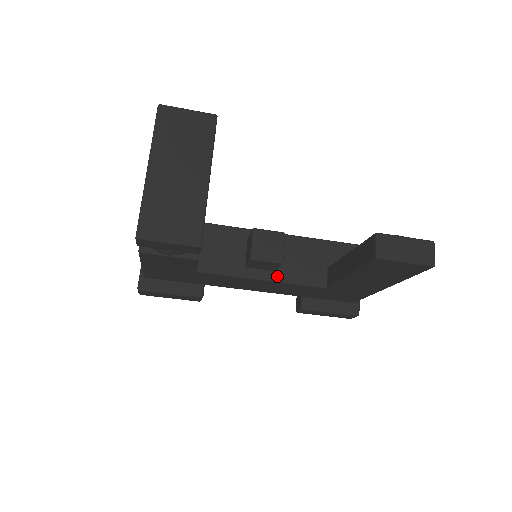
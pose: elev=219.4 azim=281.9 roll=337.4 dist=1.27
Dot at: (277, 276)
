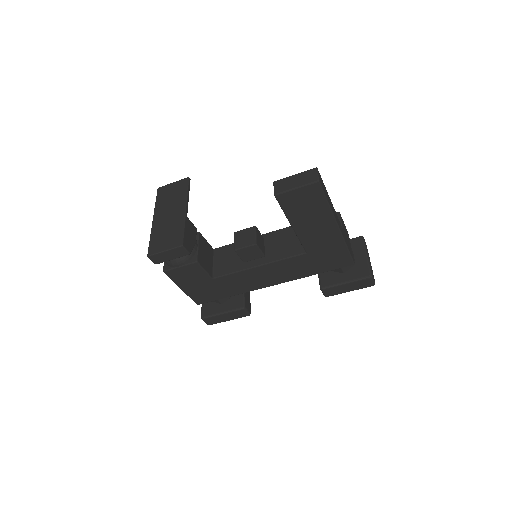
Dot at: (267, 260)
